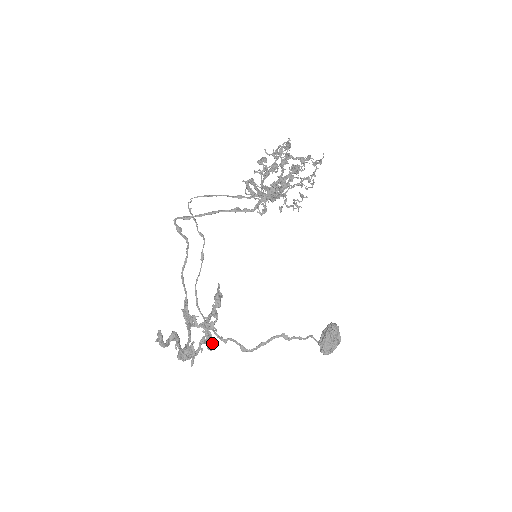
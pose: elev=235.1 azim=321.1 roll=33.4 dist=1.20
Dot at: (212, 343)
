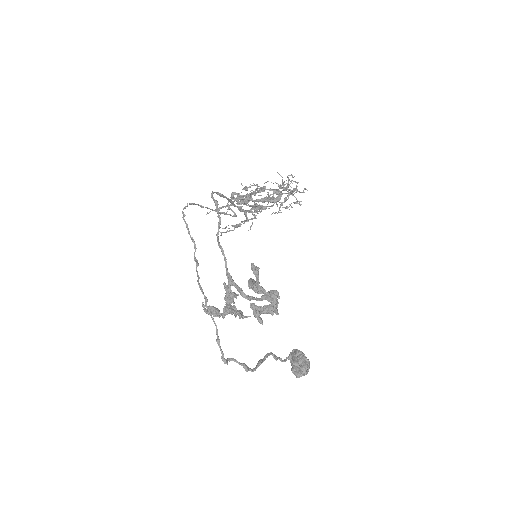
Dot at: (272, 306)
